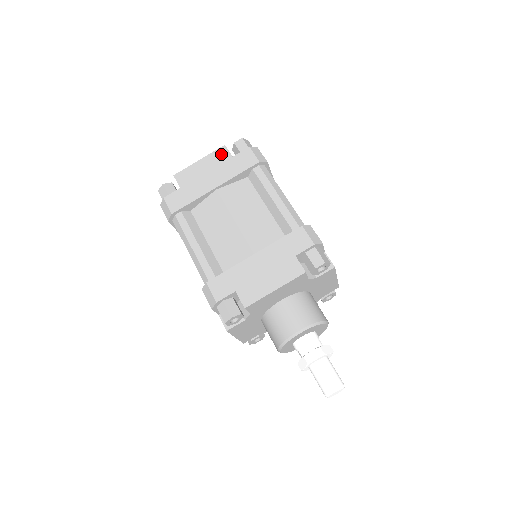
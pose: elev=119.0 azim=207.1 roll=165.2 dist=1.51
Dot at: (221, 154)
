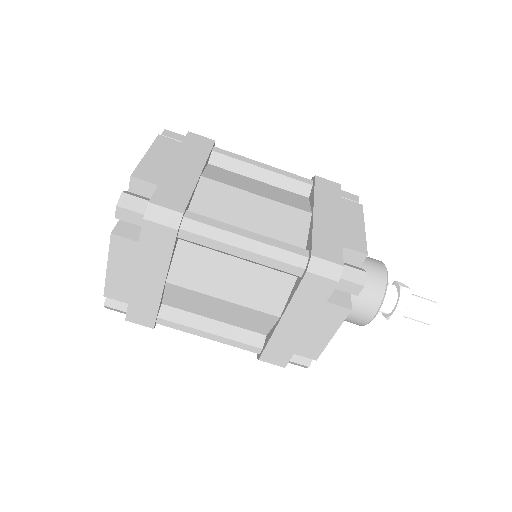
Dot at: (122, 247)
